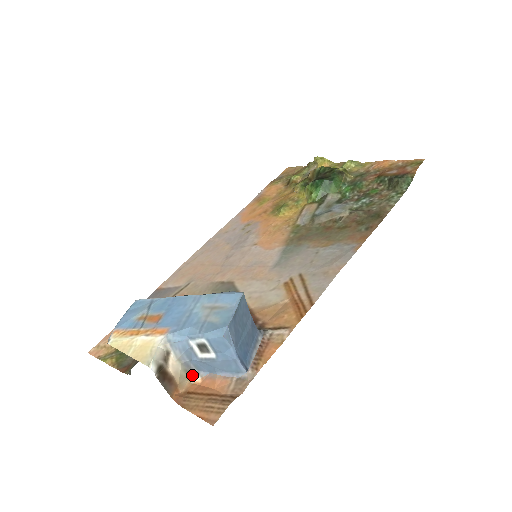
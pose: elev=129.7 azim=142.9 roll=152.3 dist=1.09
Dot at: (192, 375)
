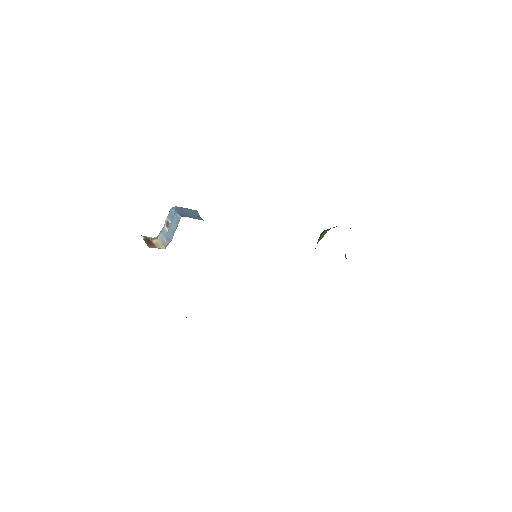
Dot at: (166, 246)
